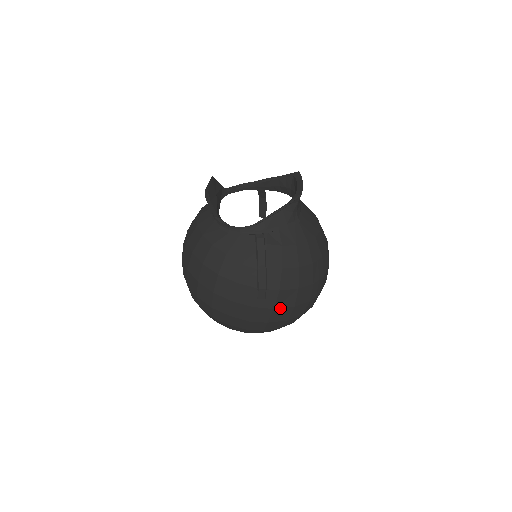
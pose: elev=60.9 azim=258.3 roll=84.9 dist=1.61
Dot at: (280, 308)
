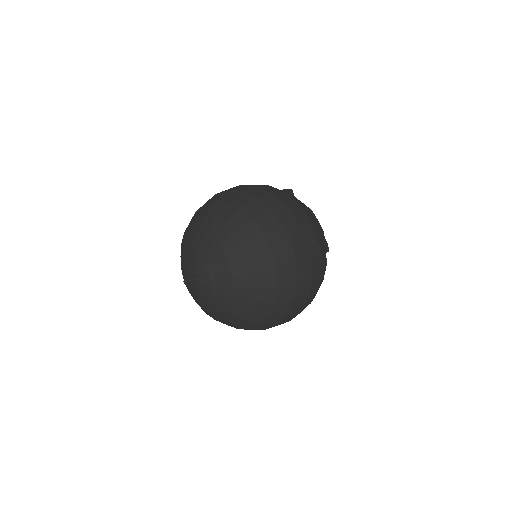
Dot at: (311, 264)
